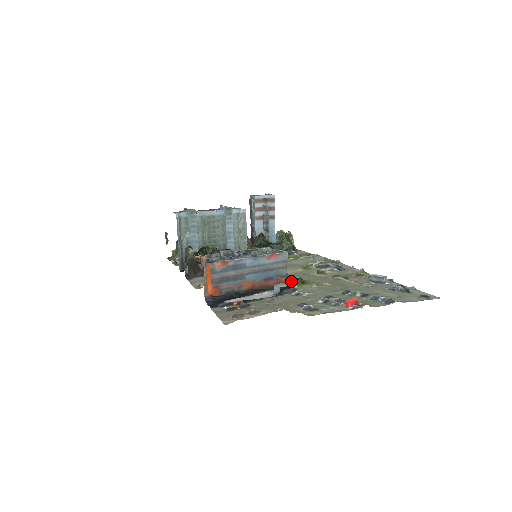
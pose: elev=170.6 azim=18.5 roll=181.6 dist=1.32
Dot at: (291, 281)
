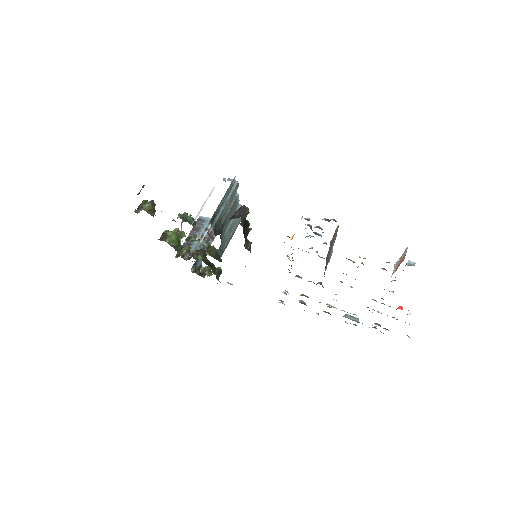
Dot at: (320, 283)
